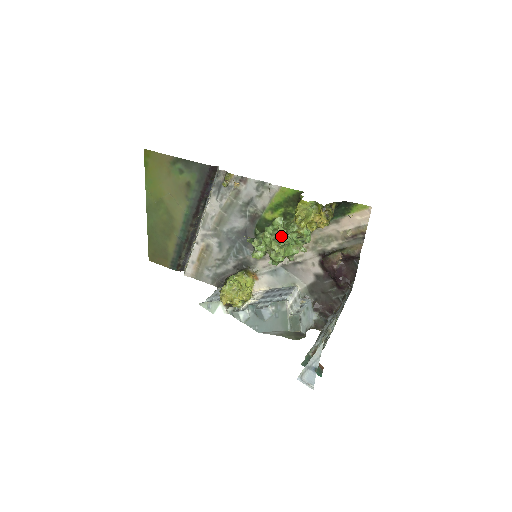
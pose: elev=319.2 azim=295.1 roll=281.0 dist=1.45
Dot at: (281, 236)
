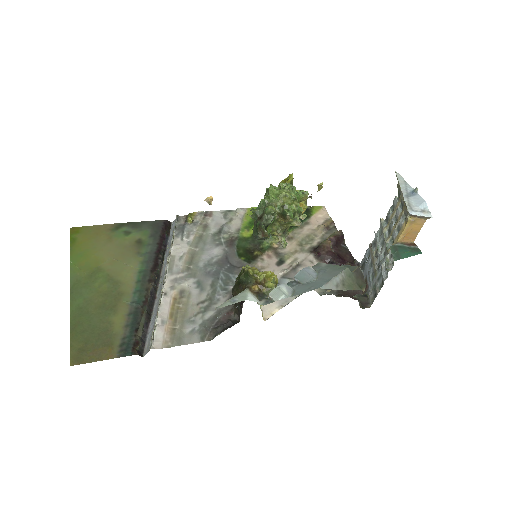
Dot at: (285, 186)
